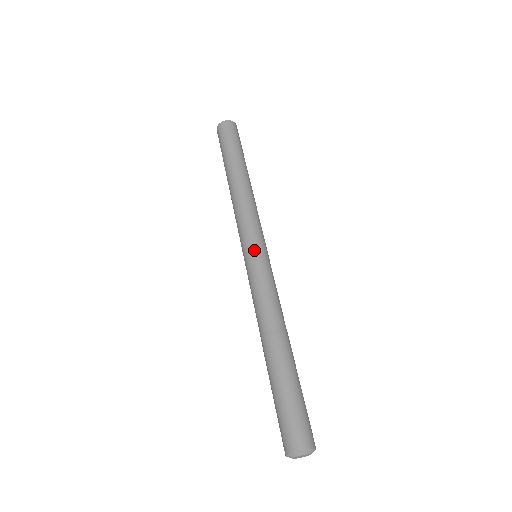
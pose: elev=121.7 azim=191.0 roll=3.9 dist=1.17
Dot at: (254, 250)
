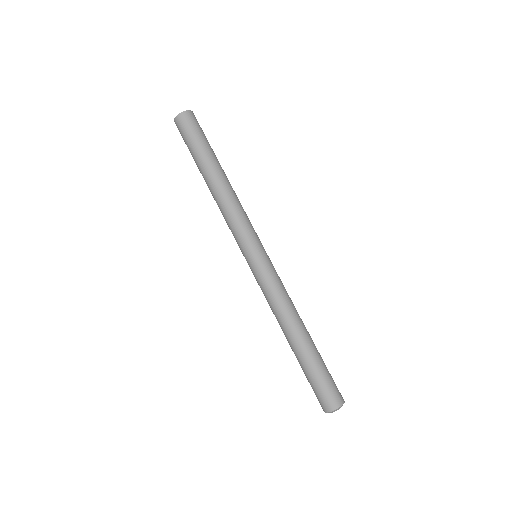
Dot at: (251, 258)
